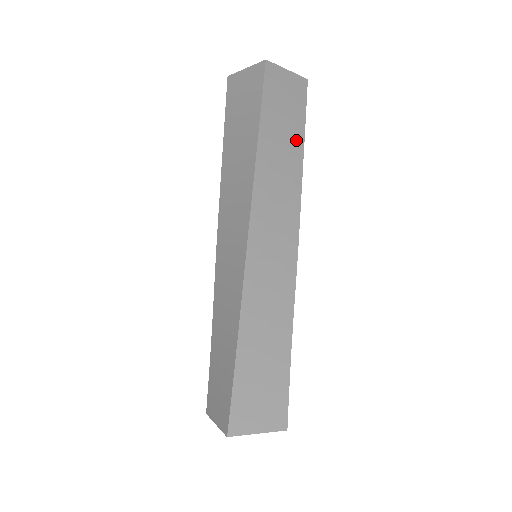
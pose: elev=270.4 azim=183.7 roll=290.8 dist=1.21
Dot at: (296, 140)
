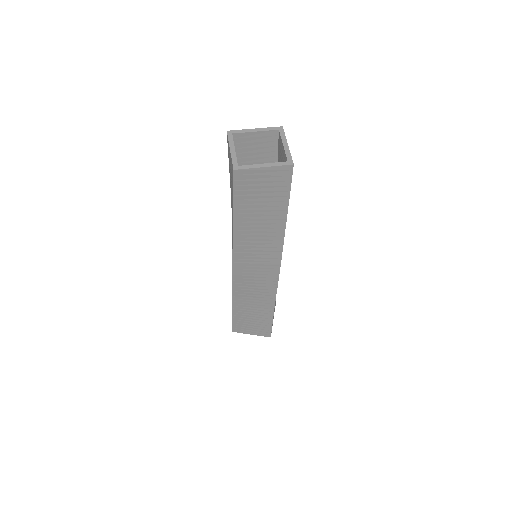
Dot at: (277, 212)
